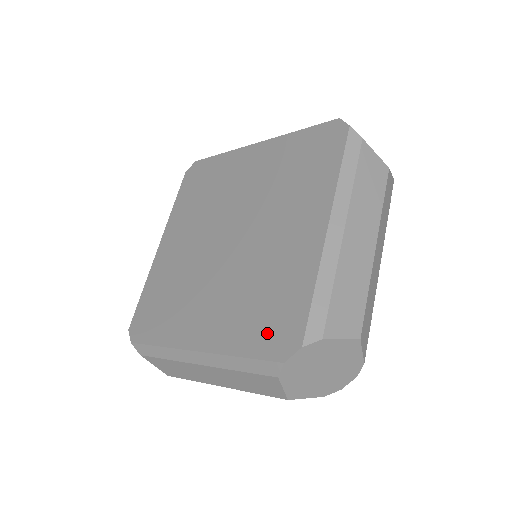
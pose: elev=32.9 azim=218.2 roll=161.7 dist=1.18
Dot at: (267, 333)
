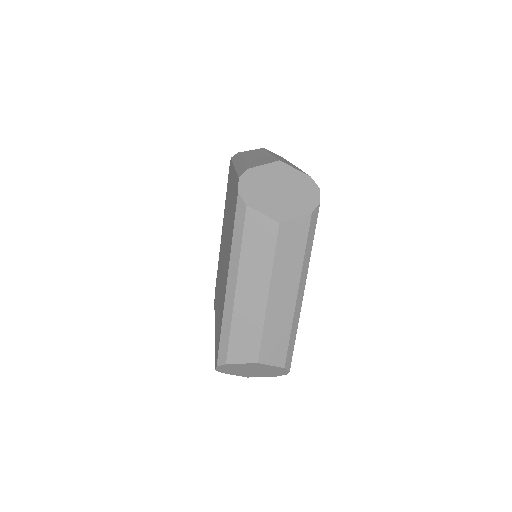
Dot at: occluded
